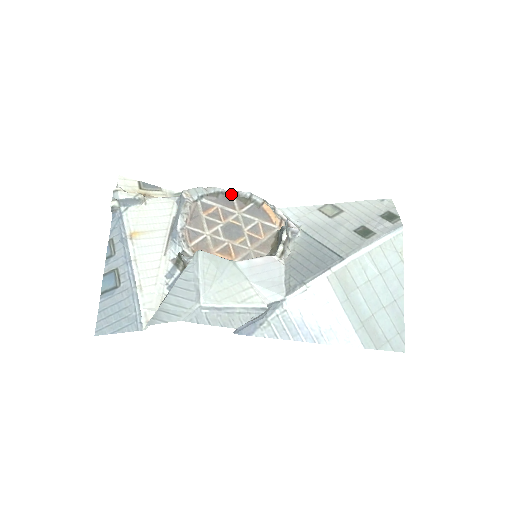
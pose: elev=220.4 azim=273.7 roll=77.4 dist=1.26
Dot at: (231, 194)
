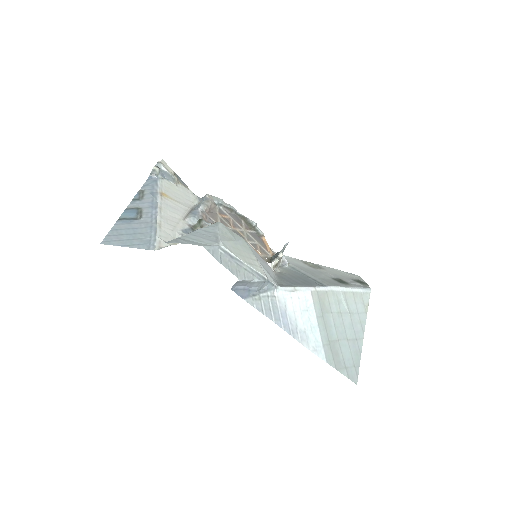
Dot at: (241, 217)
